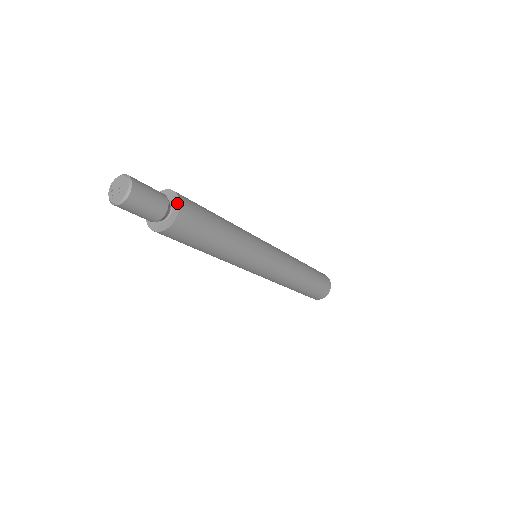
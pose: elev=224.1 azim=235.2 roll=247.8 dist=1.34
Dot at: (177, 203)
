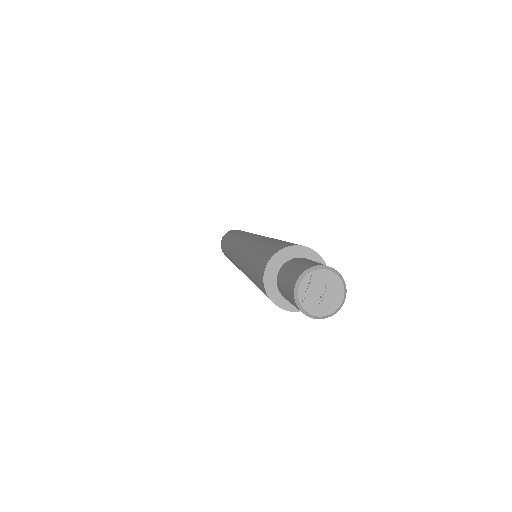
Dot at: occluded
